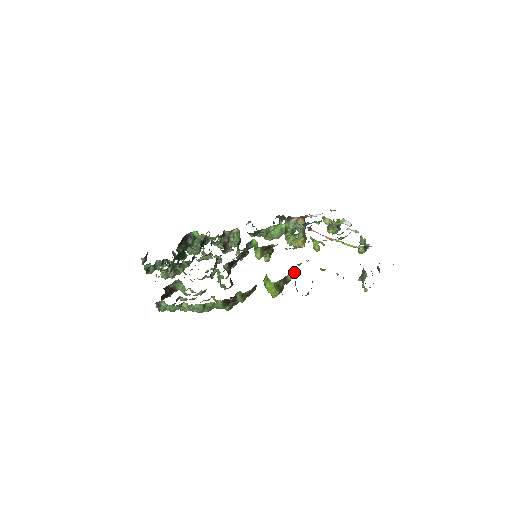
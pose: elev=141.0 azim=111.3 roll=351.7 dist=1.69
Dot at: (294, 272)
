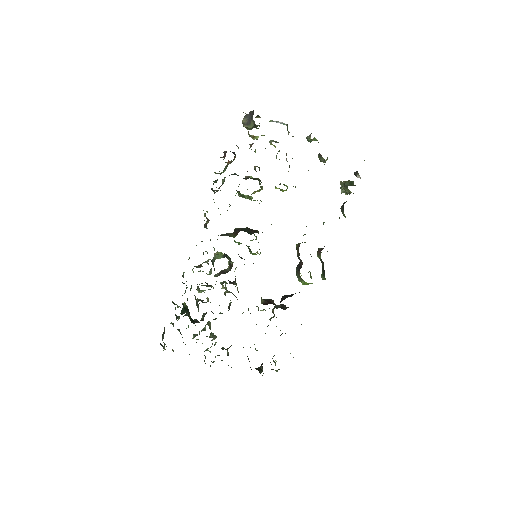
Dot at: occluded
